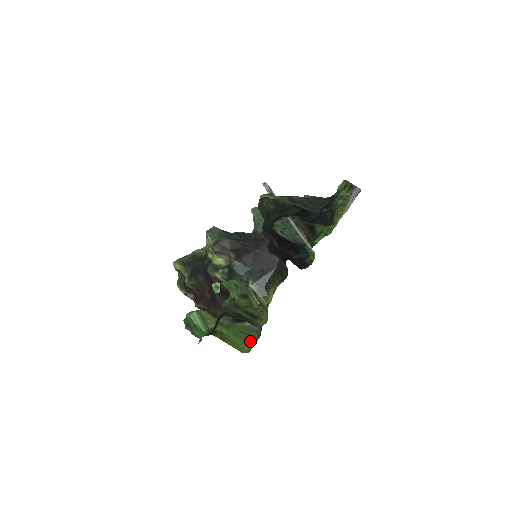
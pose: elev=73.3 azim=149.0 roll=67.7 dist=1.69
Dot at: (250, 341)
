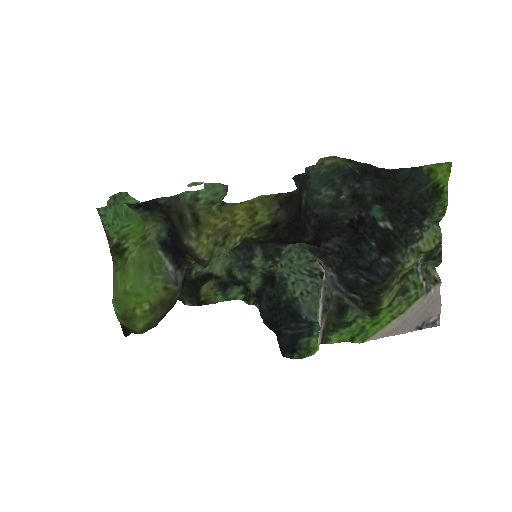
Dot at: (145, 283)
